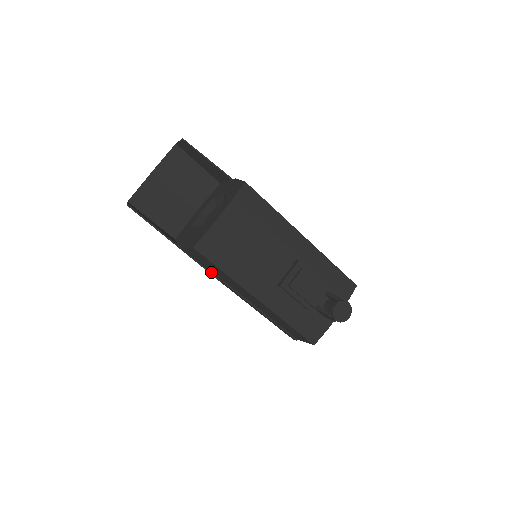
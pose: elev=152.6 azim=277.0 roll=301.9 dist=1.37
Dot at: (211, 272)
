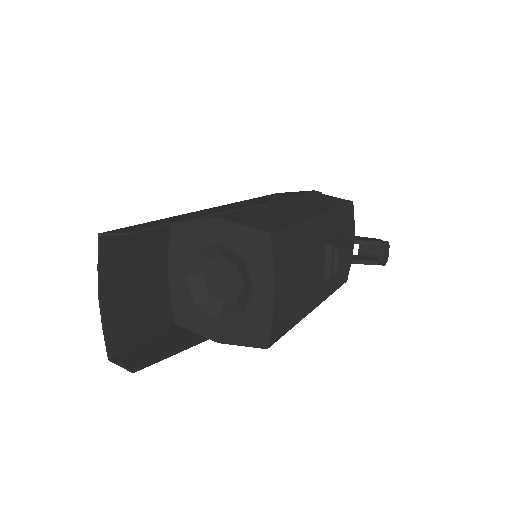
Dot at: occluded
